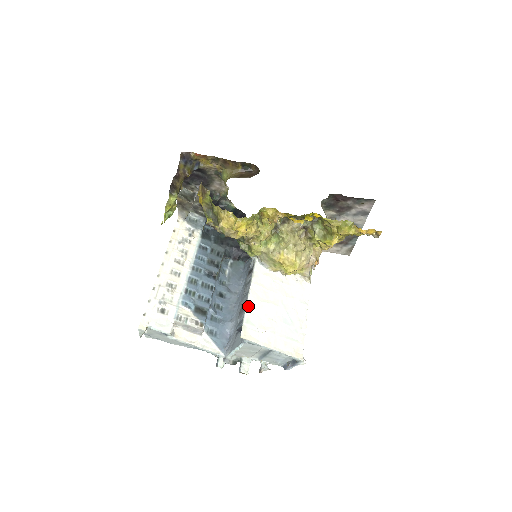
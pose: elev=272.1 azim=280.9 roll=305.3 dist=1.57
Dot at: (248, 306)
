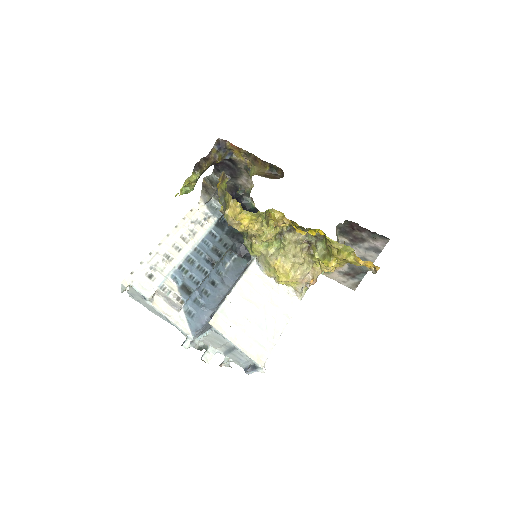
Dot at: (228, 298)
